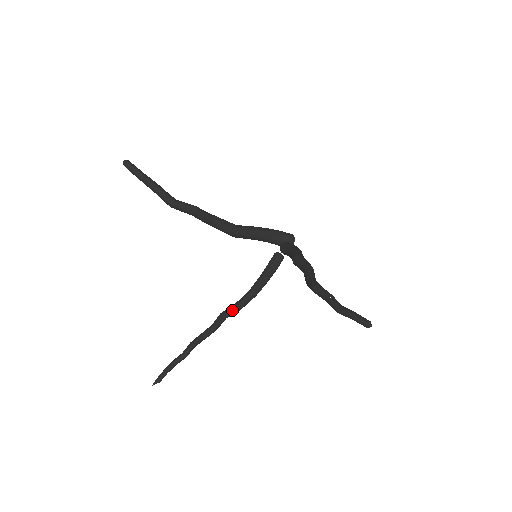
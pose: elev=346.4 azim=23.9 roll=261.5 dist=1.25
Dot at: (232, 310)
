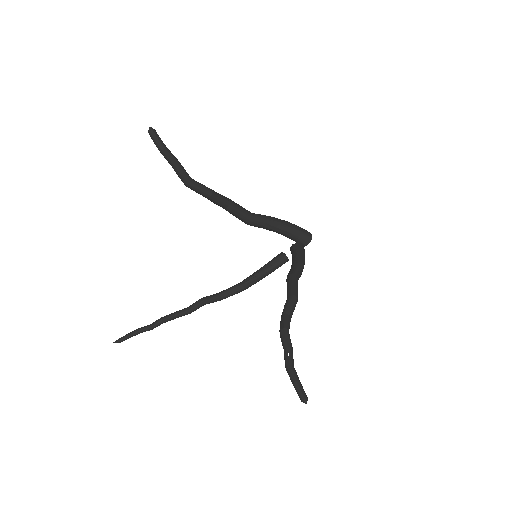
Dot at: (213, 299)
